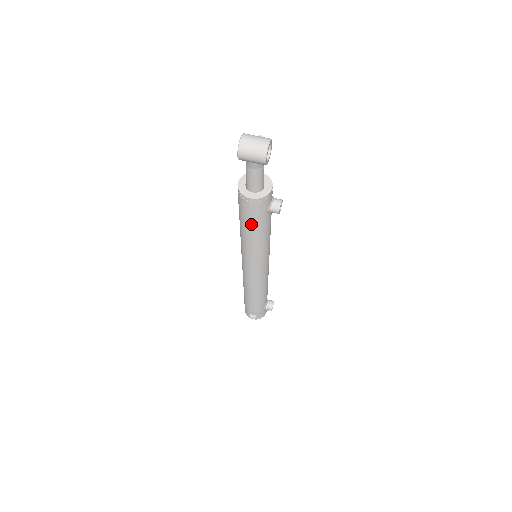
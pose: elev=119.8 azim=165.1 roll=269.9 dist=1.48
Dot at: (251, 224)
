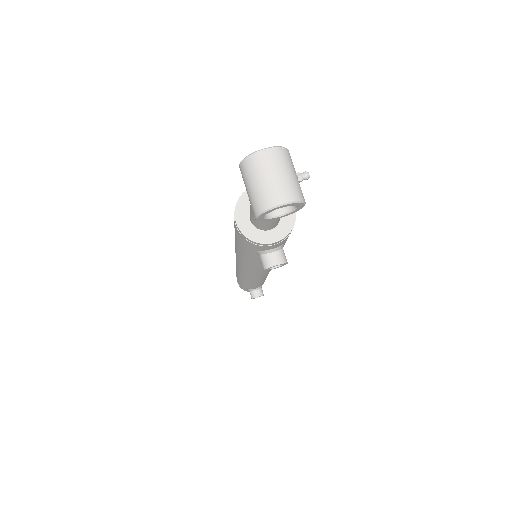
Dot at: (236, 238)
